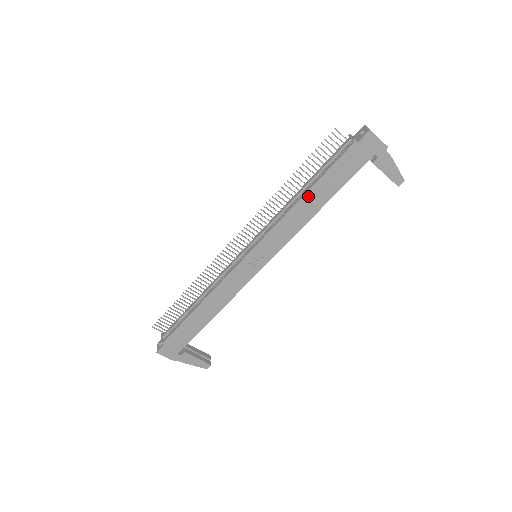
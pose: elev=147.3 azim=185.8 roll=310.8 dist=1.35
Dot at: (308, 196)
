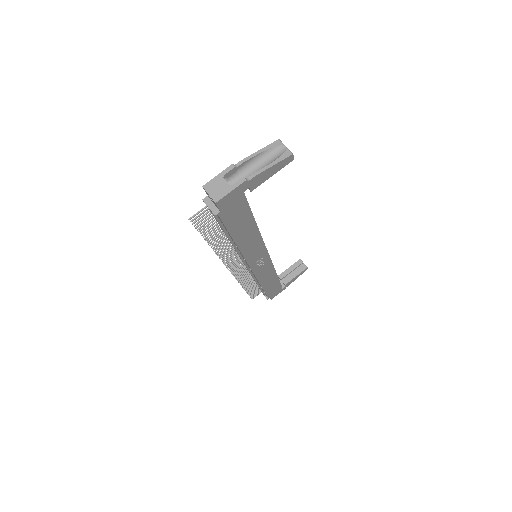
Dot at: (239, 241)
